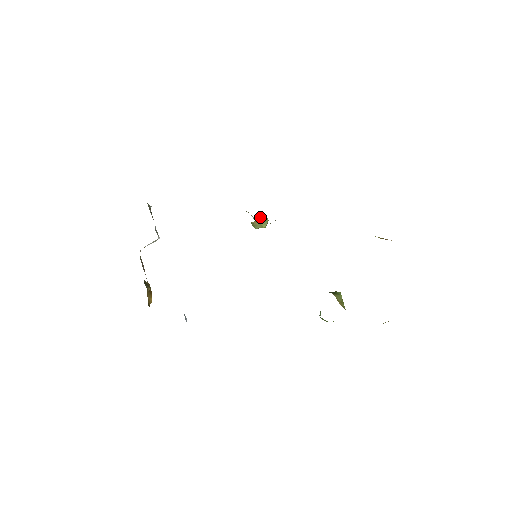
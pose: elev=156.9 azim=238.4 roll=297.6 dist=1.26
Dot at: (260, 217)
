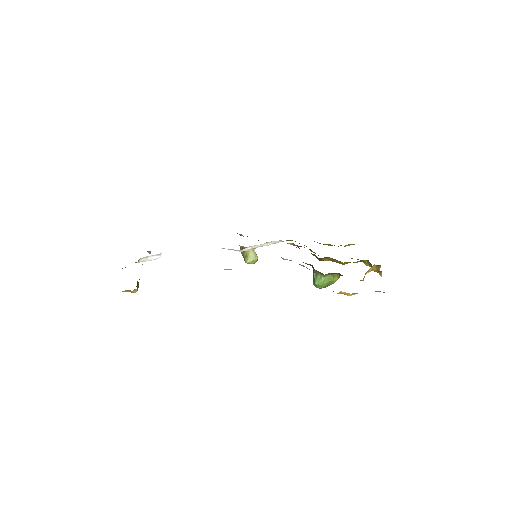
Dot at: (254, 251)
